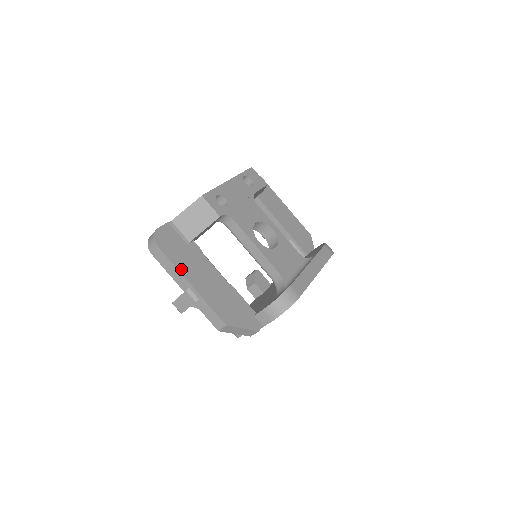
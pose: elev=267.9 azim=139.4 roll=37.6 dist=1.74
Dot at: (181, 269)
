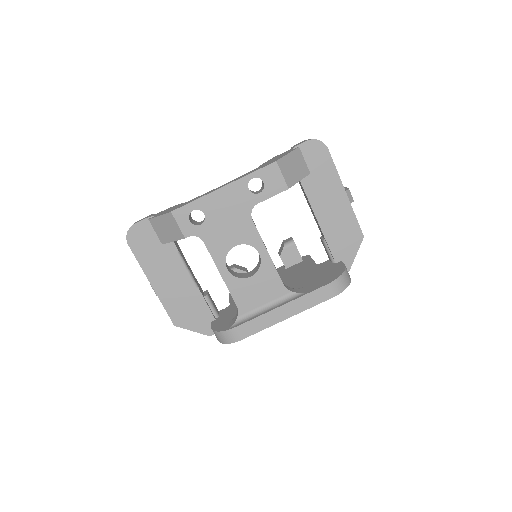
Dot at: (146, 269)
